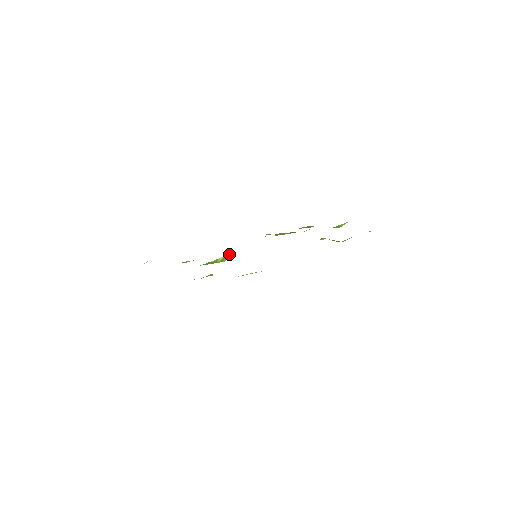
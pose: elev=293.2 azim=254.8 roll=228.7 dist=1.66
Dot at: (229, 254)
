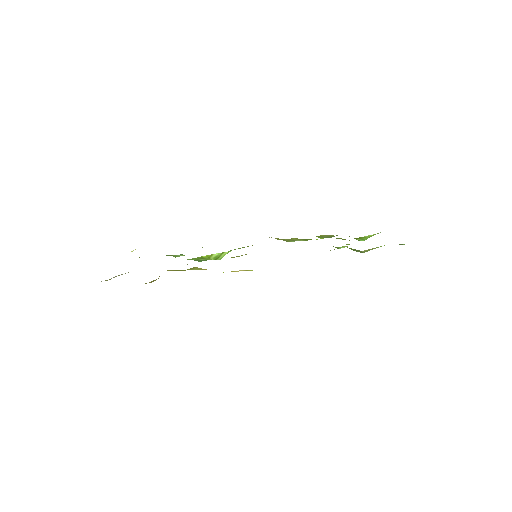
Dot at: (226, 252)
